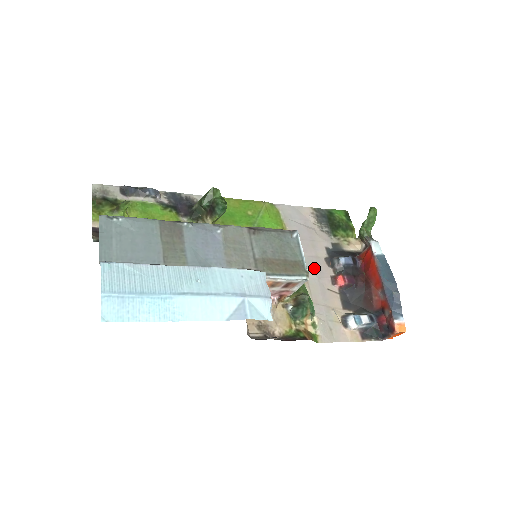
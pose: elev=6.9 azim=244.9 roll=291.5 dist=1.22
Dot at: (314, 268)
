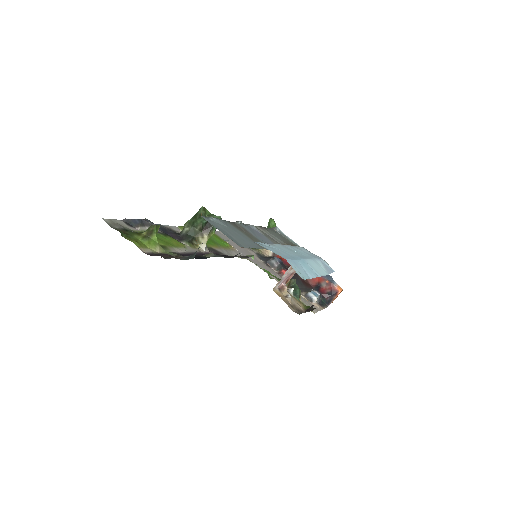
Dot at: (267, 269)
